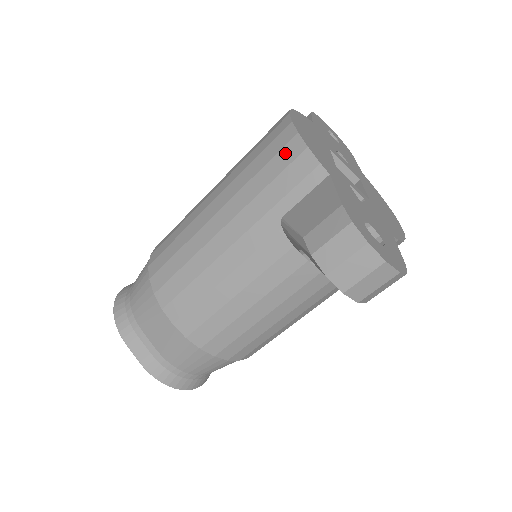
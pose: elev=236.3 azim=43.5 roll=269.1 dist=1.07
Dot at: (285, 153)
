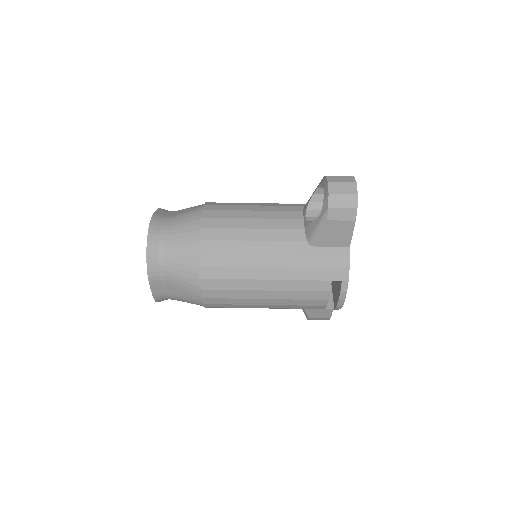
Dot at: occluded
